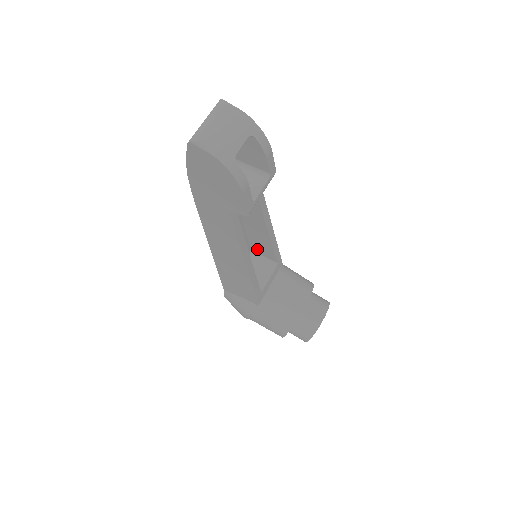
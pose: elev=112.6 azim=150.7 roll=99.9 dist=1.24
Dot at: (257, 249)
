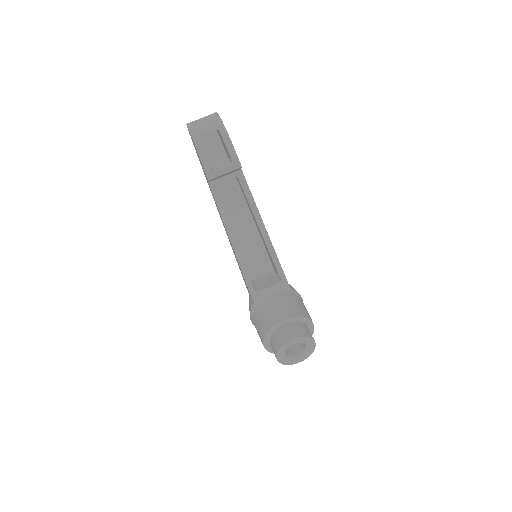
Dot at: occluded
